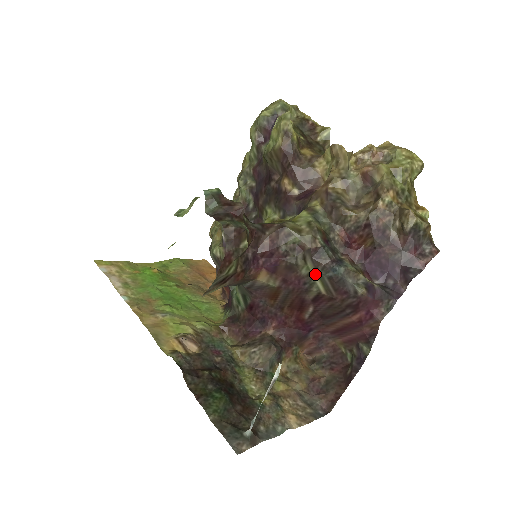
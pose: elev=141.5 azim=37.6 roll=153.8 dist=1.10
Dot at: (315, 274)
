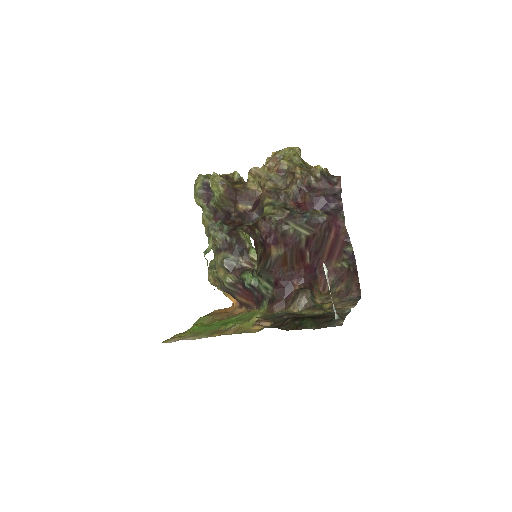
Dot at: (298, 227)
